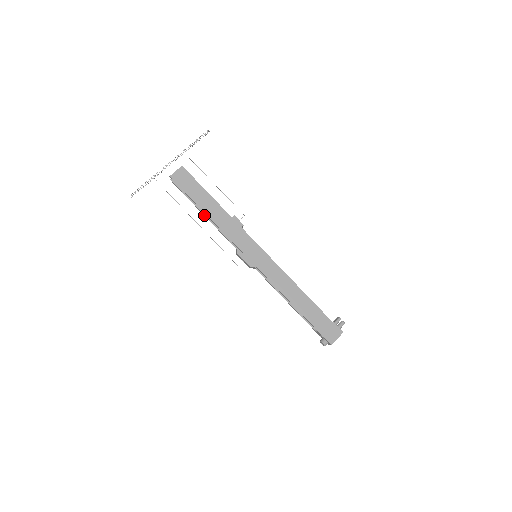
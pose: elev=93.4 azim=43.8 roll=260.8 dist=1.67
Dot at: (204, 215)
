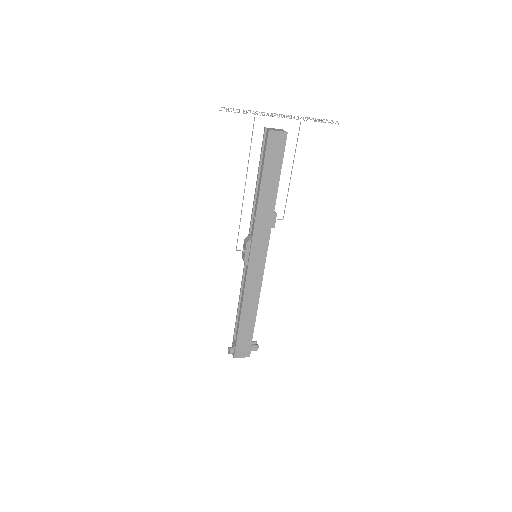
Dot at: (256, 186)
